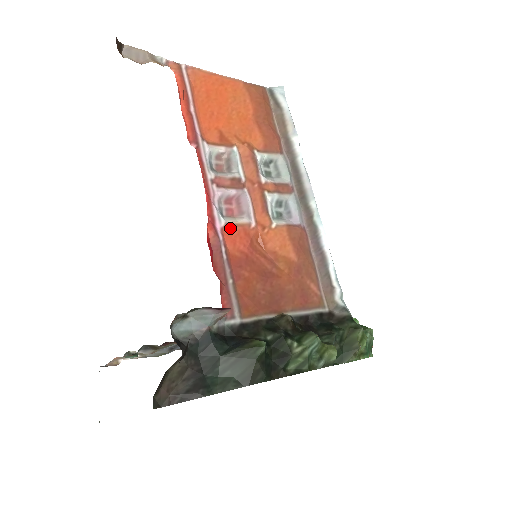
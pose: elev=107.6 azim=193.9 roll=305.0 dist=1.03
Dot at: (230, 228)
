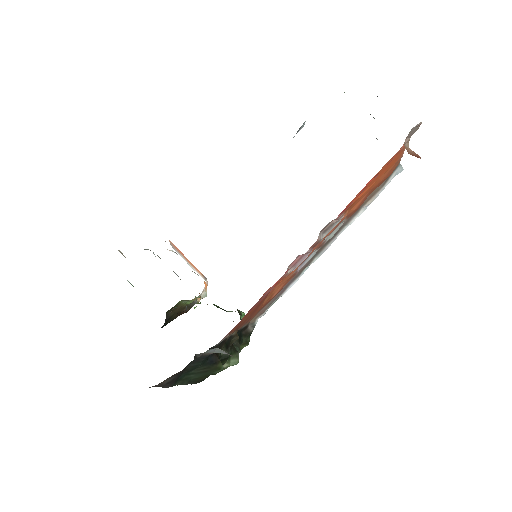
Dot at: occluded
